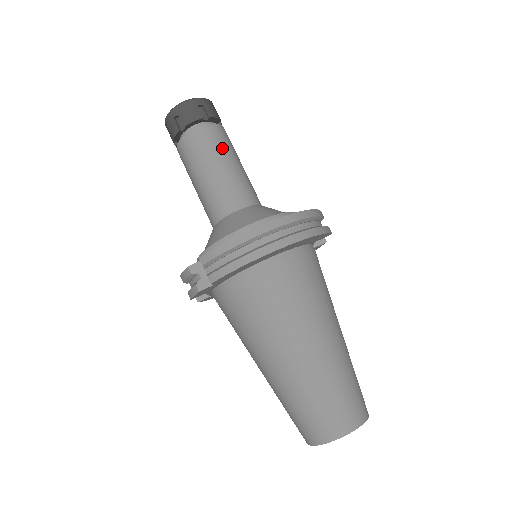
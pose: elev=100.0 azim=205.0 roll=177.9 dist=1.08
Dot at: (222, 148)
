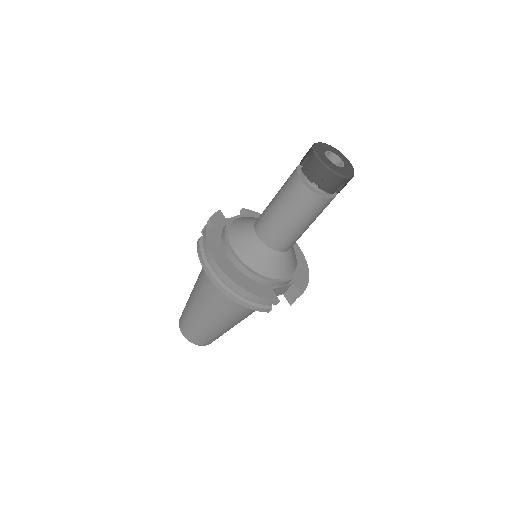
Dot at: (297, 209)
